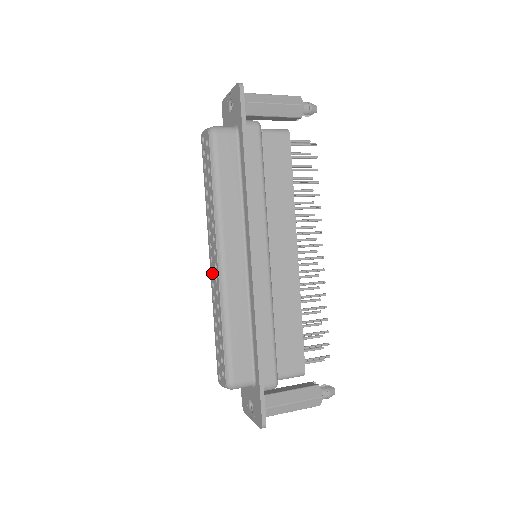
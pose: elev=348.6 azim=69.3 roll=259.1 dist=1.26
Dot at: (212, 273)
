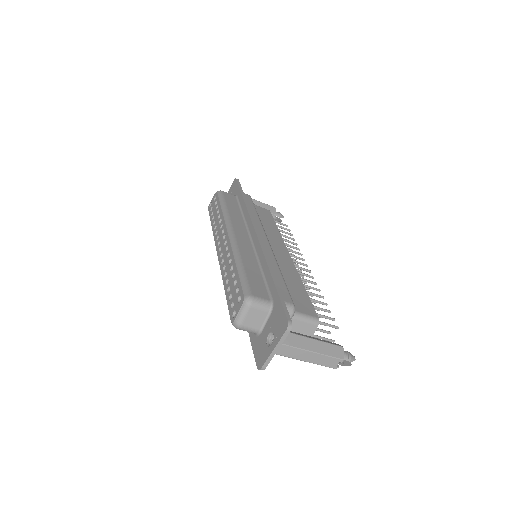
Dot at: (221, 258)
